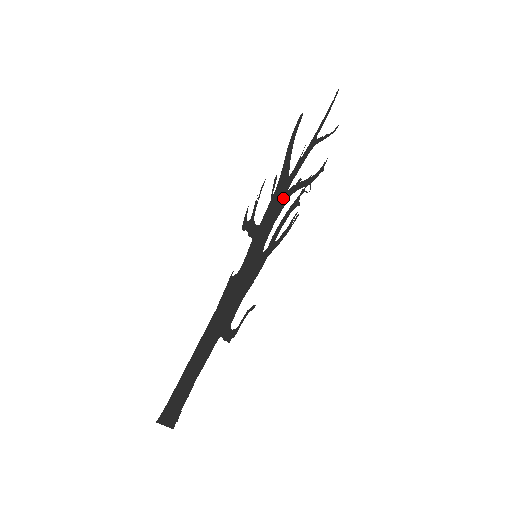
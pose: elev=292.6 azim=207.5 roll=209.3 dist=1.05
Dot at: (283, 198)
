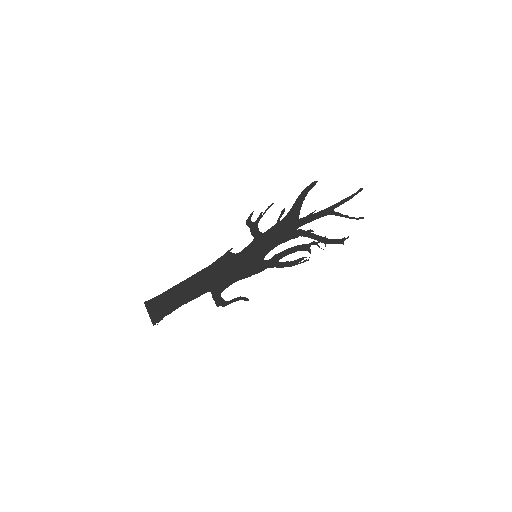
Dot at: (291, 232)
